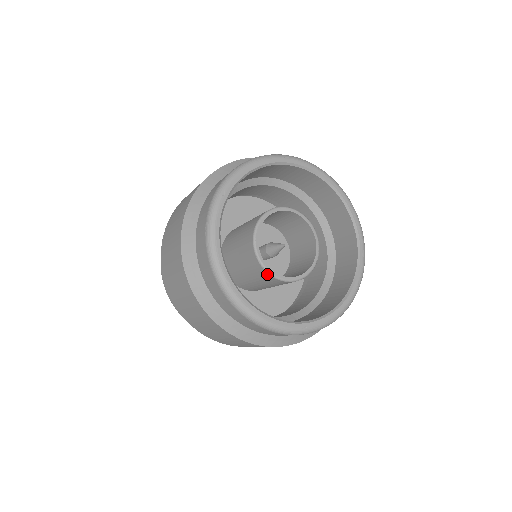
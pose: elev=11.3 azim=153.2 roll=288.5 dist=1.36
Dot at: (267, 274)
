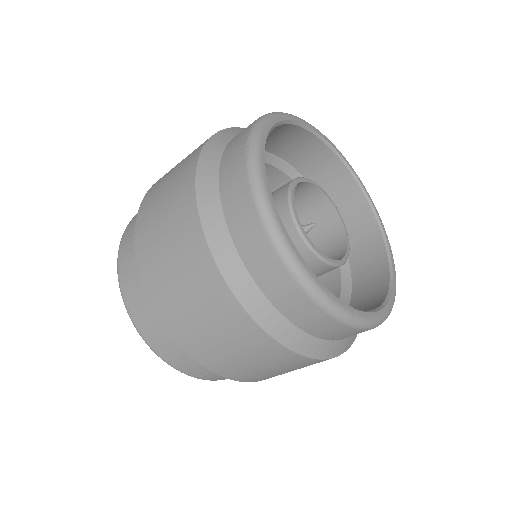
Dot at: (301, 243)
